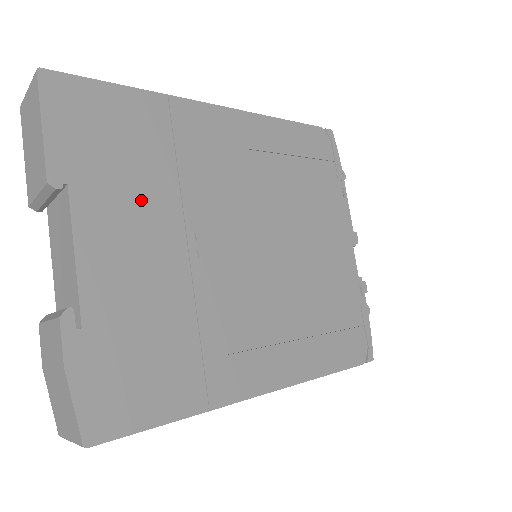
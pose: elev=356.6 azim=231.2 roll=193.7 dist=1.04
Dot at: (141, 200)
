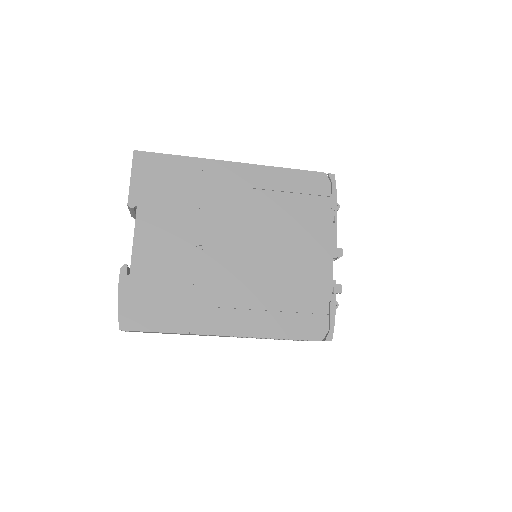
Dot at: (174, 216)
